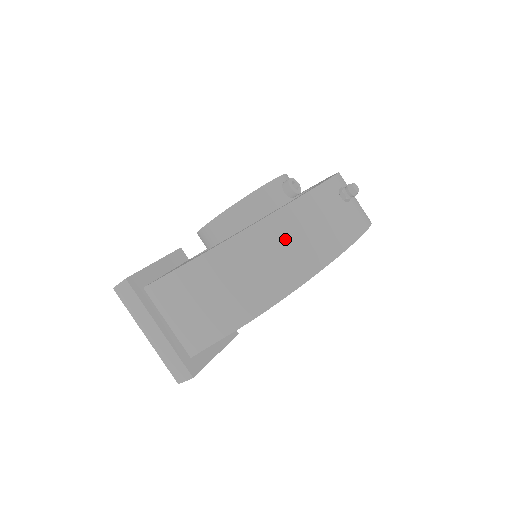
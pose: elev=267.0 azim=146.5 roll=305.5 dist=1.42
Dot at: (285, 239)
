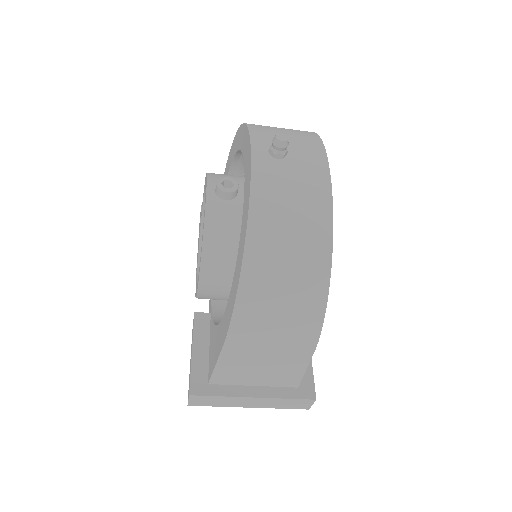
Dot at: (277, 258)
